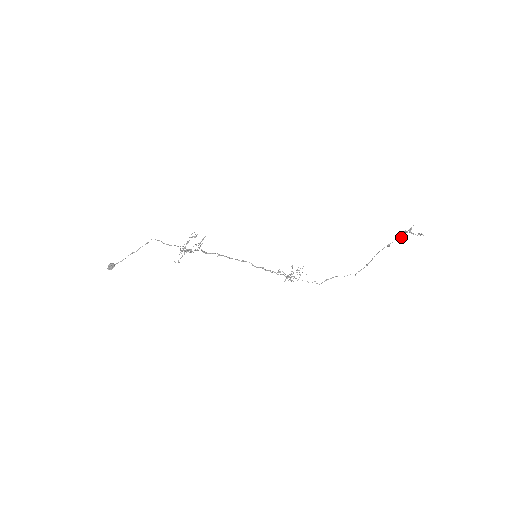
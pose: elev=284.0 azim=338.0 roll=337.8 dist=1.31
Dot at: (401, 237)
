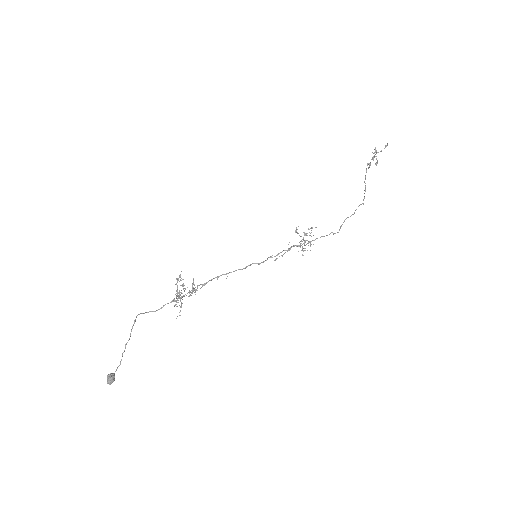
Dot at: occluded
